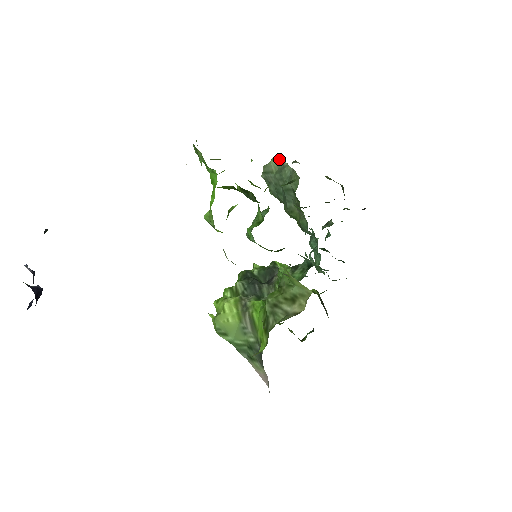
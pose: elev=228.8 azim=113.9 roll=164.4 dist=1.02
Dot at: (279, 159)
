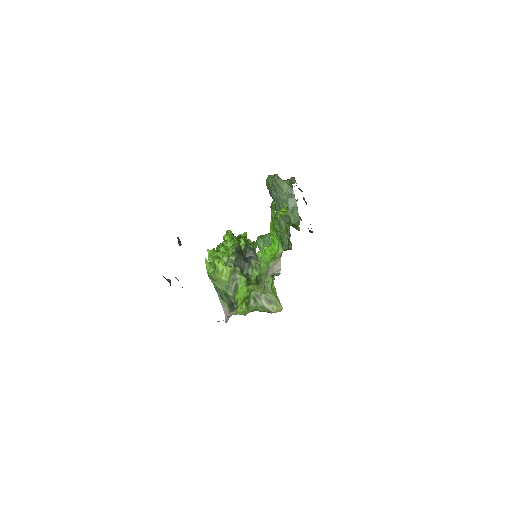
Dot at: (291, 185)
